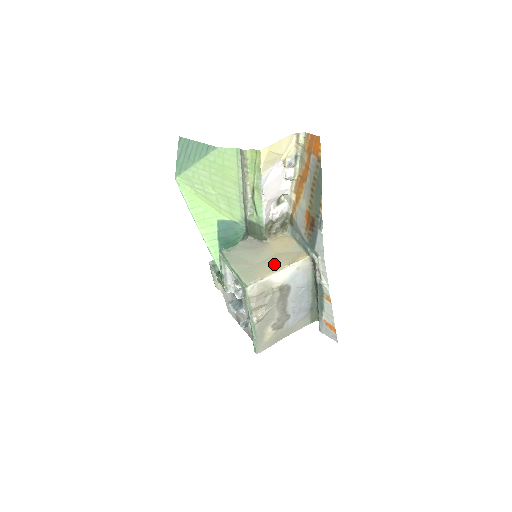
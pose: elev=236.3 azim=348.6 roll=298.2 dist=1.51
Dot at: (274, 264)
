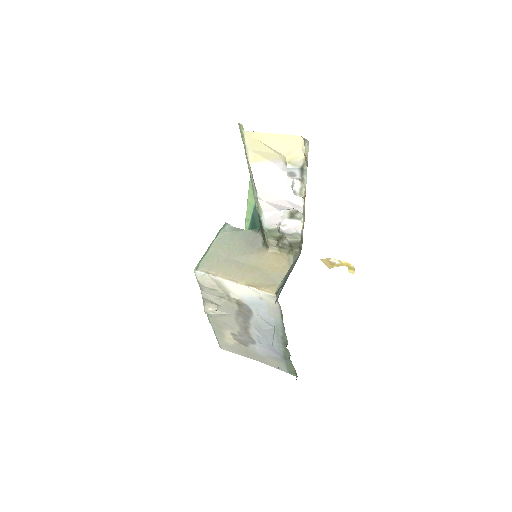
Dot at: (241, 273)
